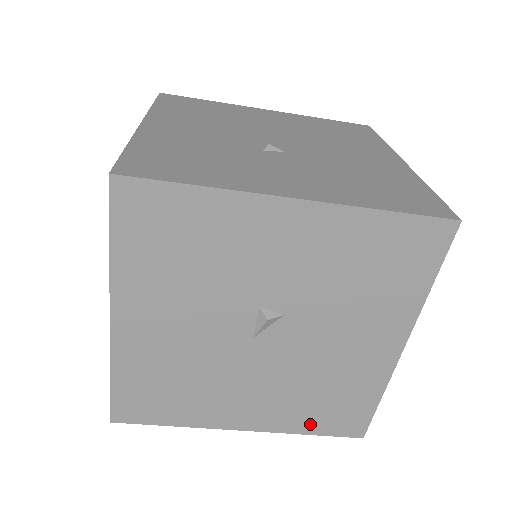
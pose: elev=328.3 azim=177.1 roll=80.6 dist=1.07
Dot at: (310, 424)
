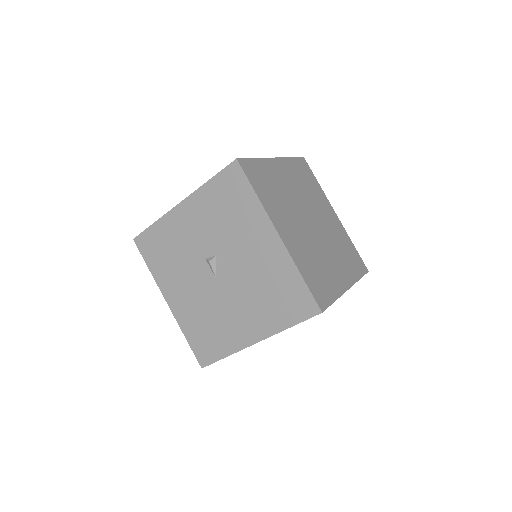
Dot at: (284, 318)
